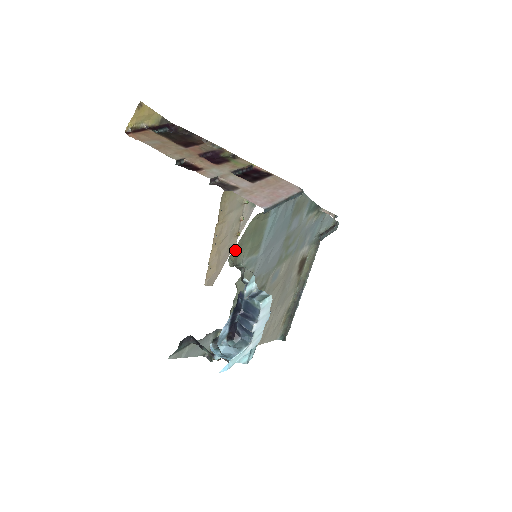
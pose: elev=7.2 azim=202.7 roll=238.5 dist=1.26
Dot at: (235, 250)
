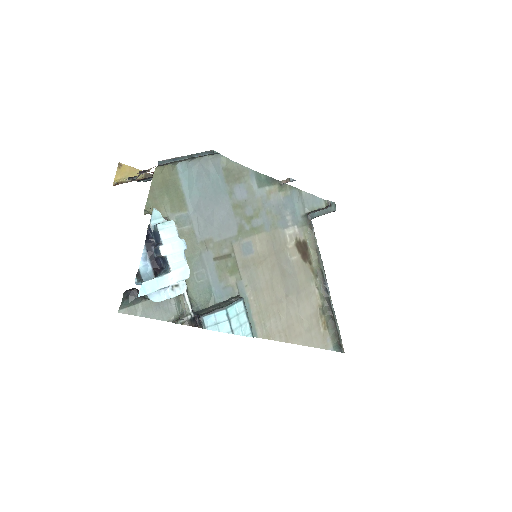
Dot at: (149, 203)
